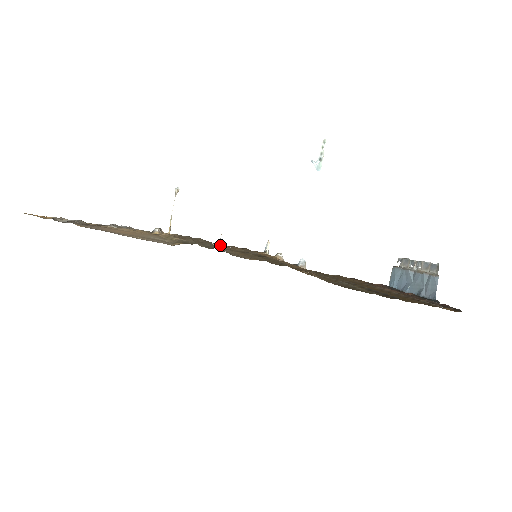
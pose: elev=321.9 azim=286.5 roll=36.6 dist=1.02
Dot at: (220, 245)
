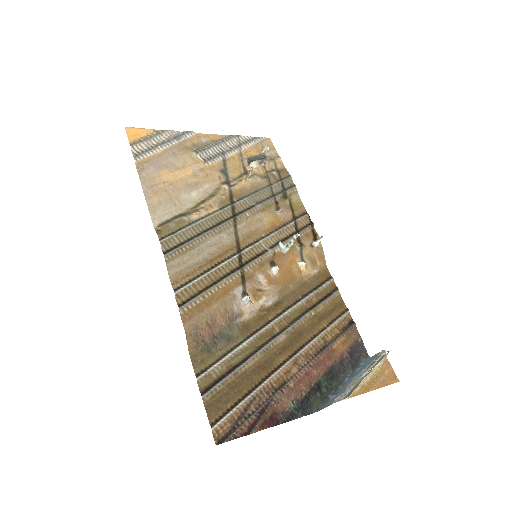
Dot at: (270, 216)
